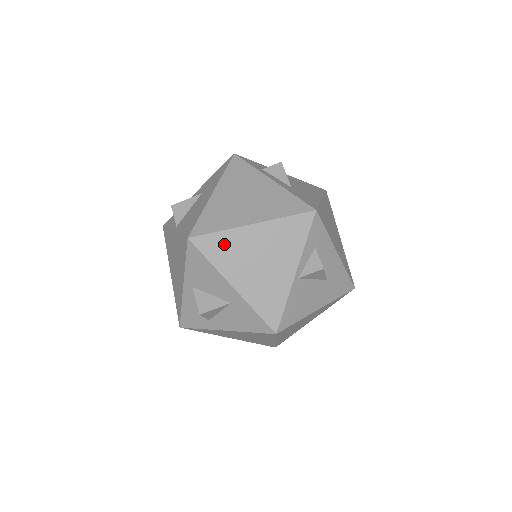
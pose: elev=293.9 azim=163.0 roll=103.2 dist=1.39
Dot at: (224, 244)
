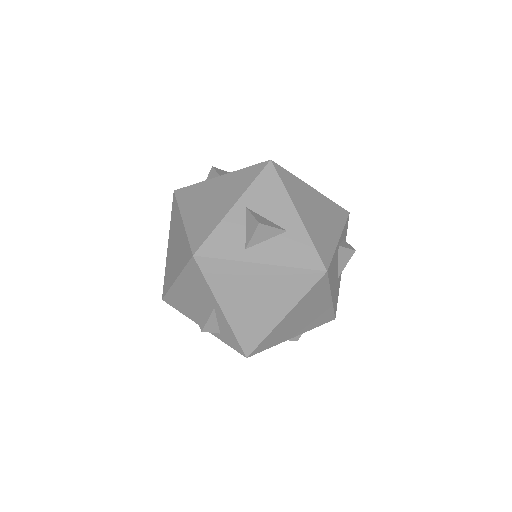
Dot at: (295, 184)
